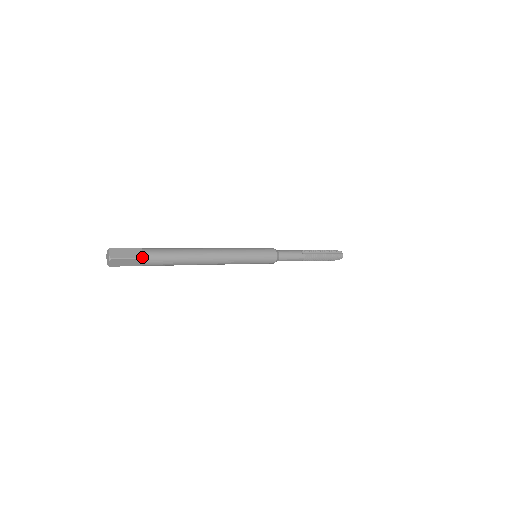
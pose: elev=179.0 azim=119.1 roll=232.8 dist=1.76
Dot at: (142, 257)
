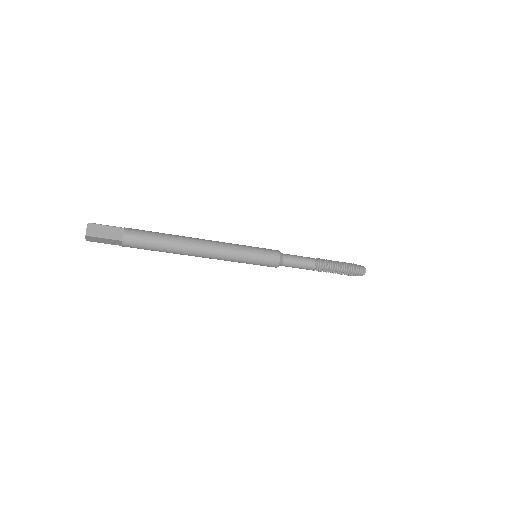
Dot at: (123, 228)
